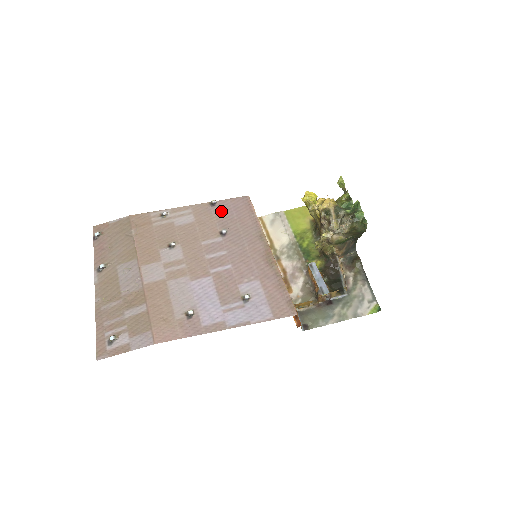
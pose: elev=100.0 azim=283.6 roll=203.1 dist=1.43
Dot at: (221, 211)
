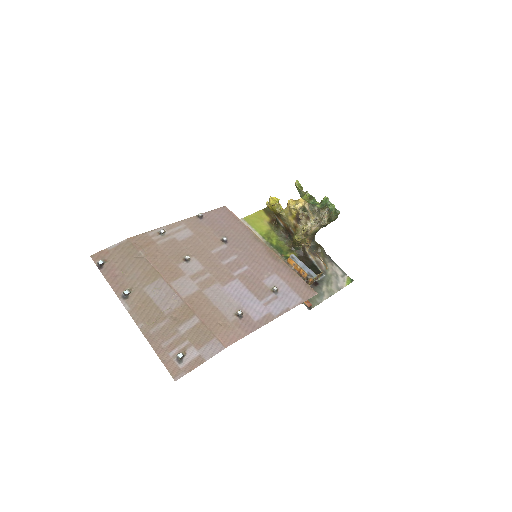
Dot at: (211, 222)
